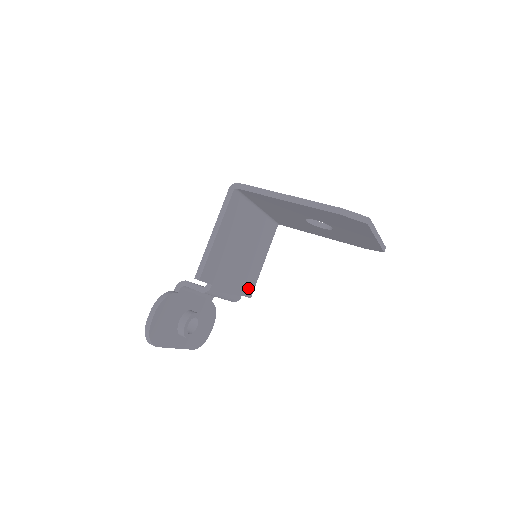
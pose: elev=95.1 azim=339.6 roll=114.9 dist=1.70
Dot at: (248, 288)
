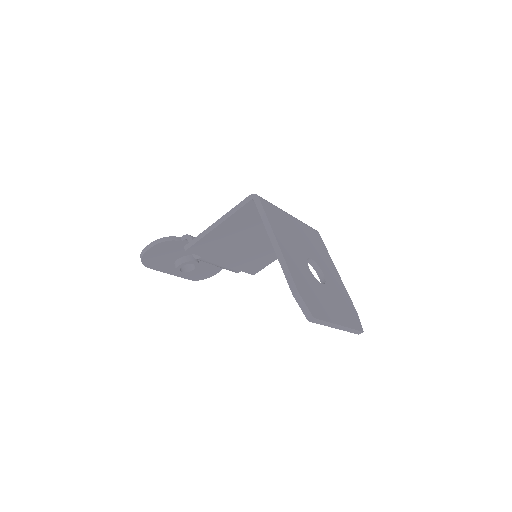
Dot at: (252, 268)
